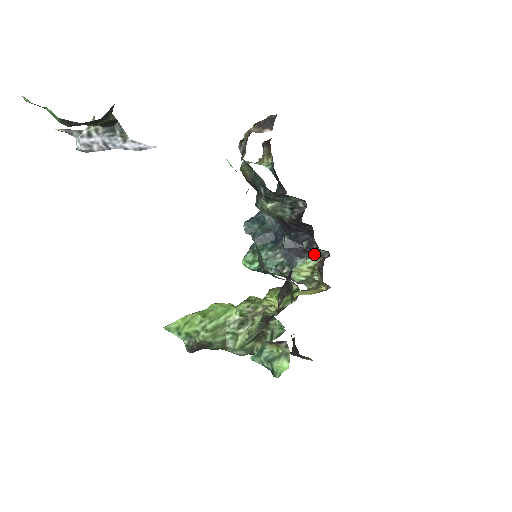
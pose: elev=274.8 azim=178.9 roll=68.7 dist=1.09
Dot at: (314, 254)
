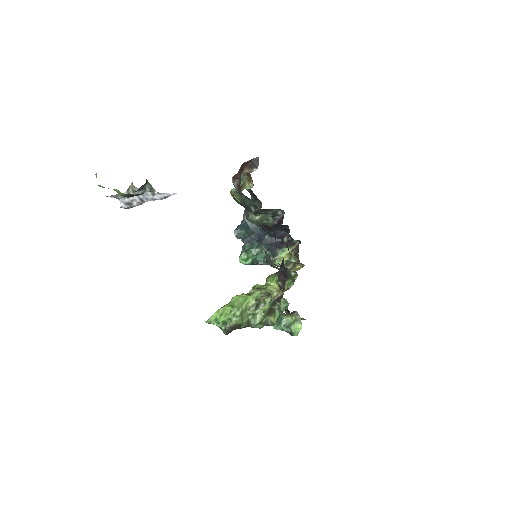
Dot at: (289, 244)
